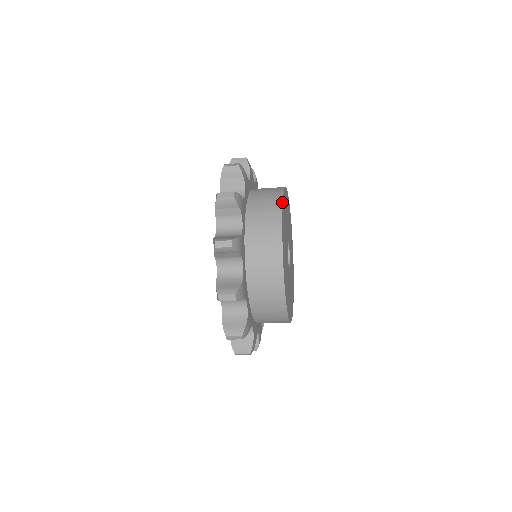
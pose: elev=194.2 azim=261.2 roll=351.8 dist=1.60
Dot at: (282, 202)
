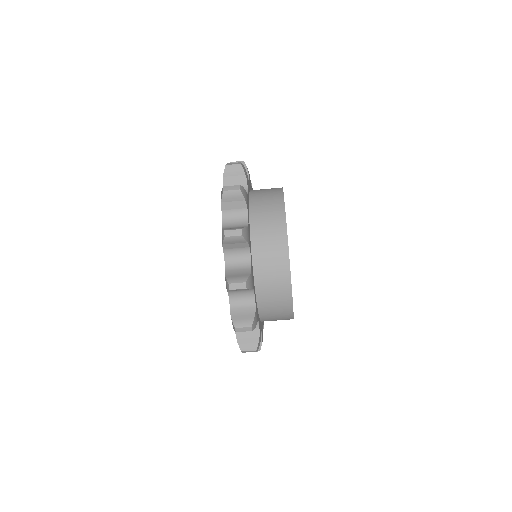
Dot at: (283, 198)
